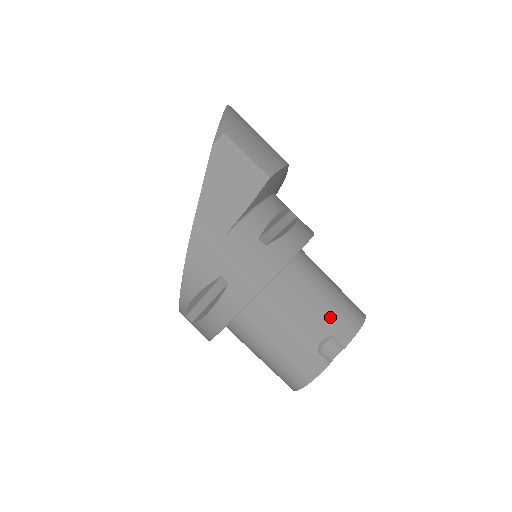
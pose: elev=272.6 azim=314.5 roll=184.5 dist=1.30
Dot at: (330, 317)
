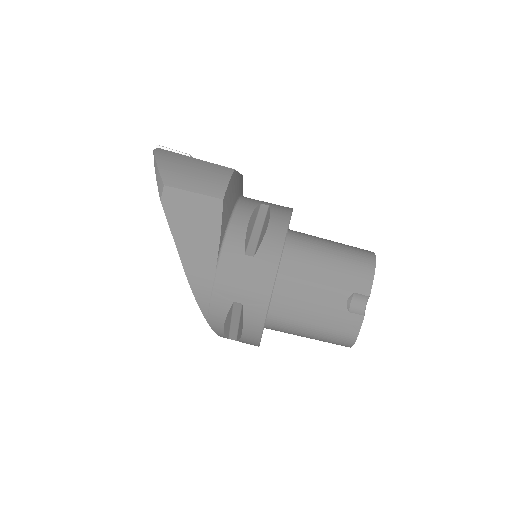
Dot at: (343, 278)
